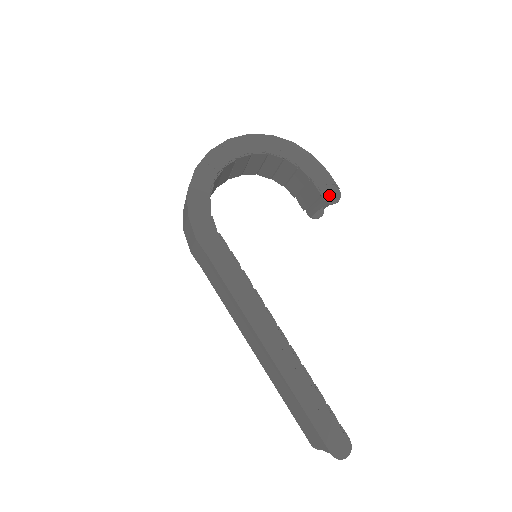
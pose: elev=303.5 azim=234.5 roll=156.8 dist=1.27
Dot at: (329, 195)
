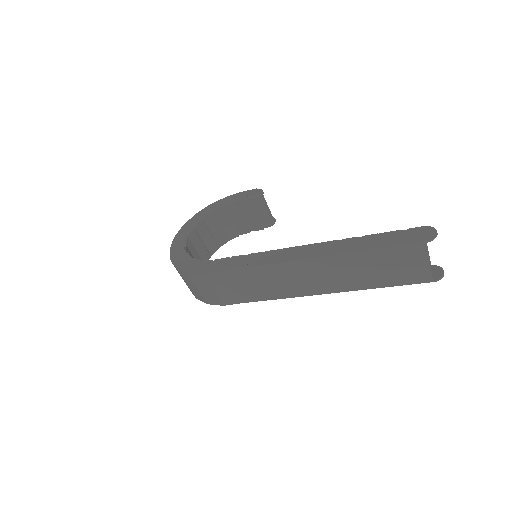
Dot at: (255, 195)
